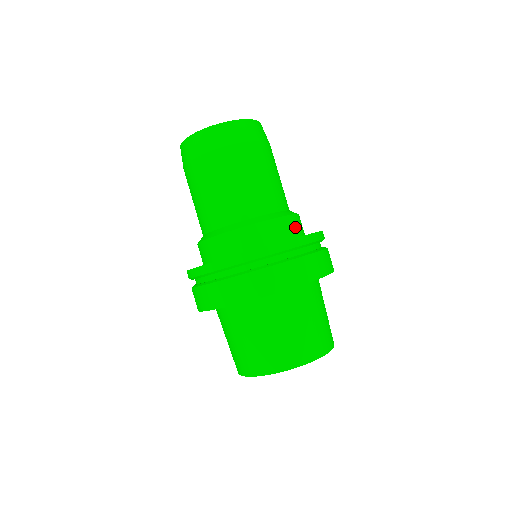
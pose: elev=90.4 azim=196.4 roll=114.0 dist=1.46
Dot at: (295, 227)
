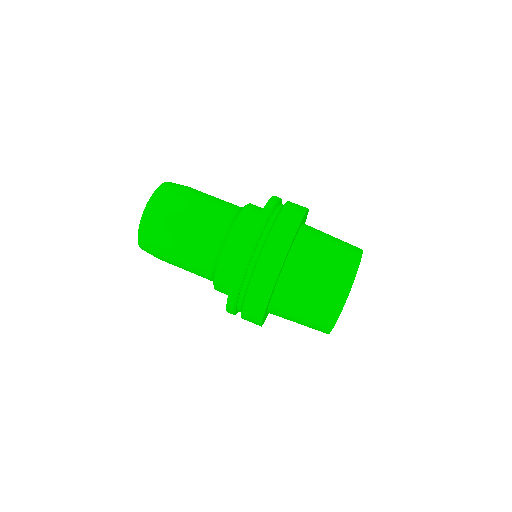
Dot at: occluded
